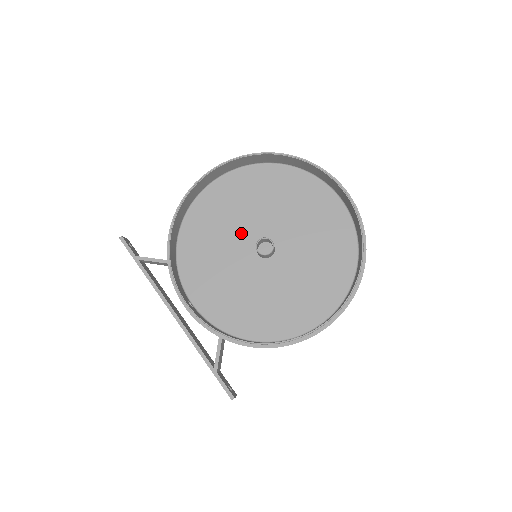
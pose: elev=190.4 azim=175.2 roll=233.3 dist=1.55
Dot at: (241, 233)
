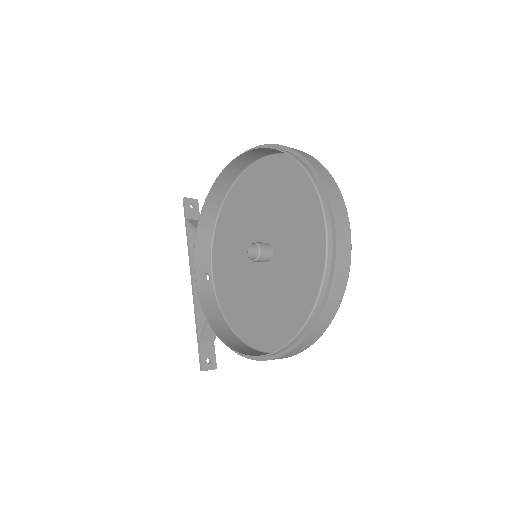
Dot at: (256, 227)
